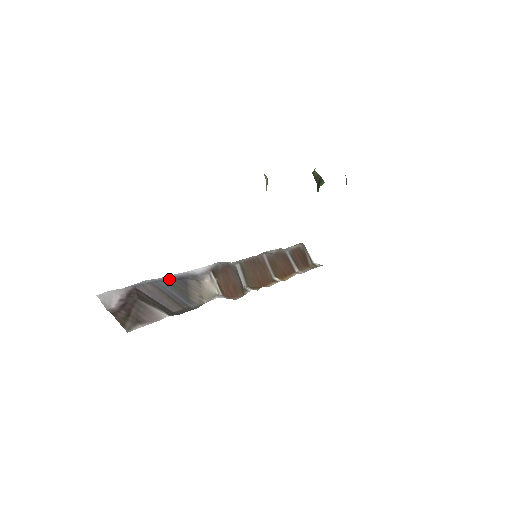
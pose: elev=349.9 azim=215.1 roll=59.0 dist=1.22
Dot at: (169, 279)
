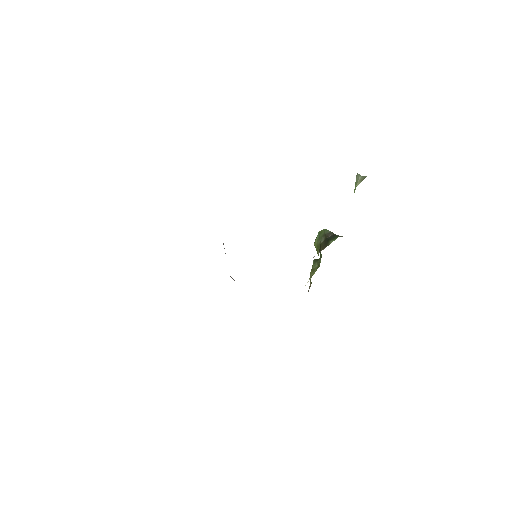
Dot at: occluded
